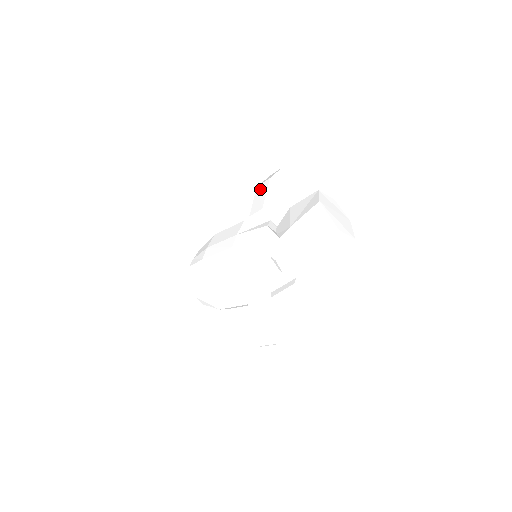
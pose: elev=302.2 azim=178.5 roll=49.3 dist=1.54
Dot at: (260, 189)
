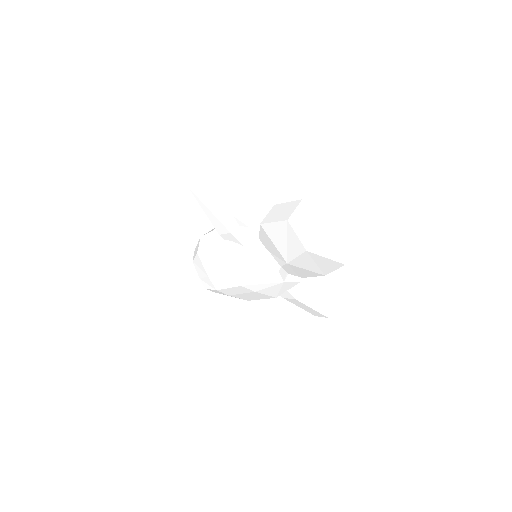
Dot at: (199, 196)
